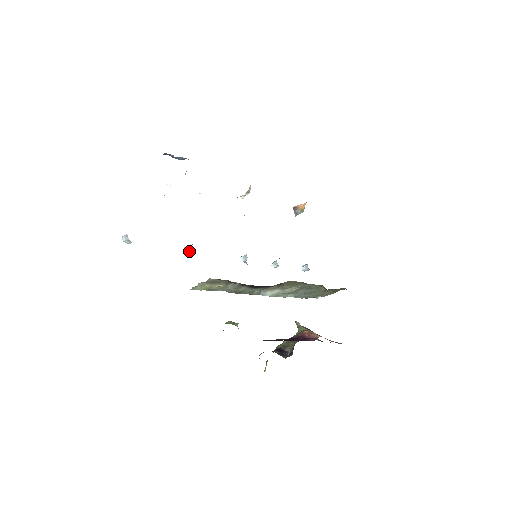
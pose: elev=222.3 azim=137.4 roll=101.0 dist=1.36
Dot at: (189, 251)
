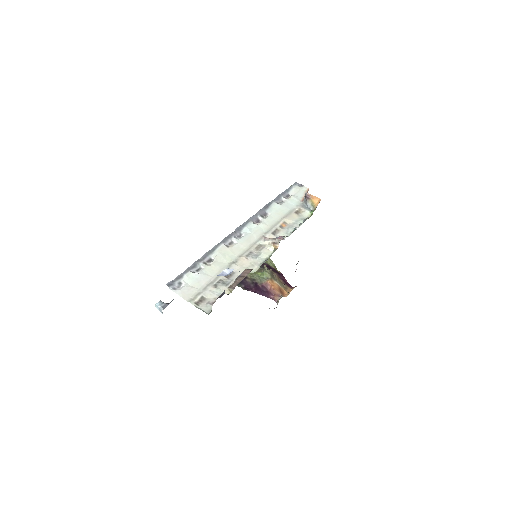
Dot at: occluded
